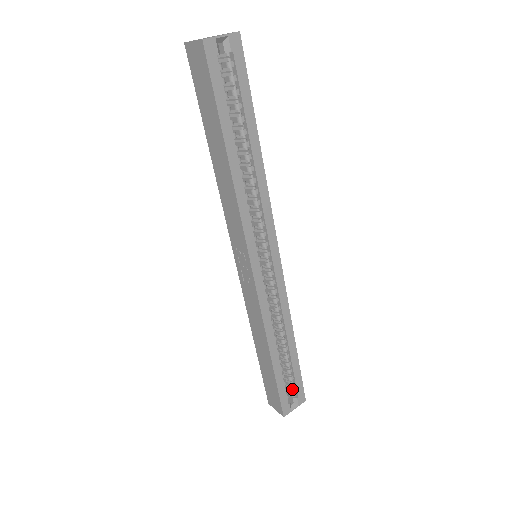
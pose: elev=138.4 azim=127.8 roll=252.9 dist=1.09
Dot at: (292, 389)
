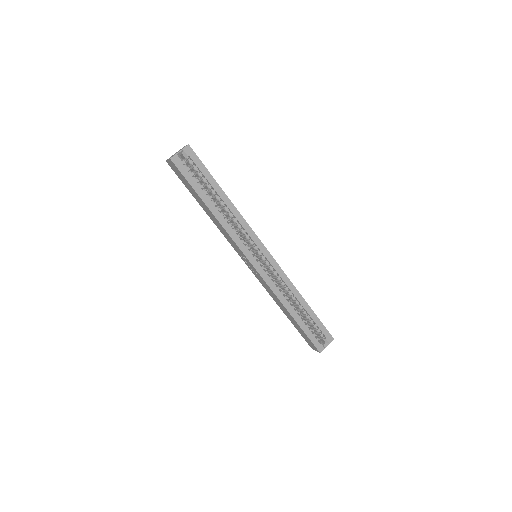
Dot at: (320, 333)
